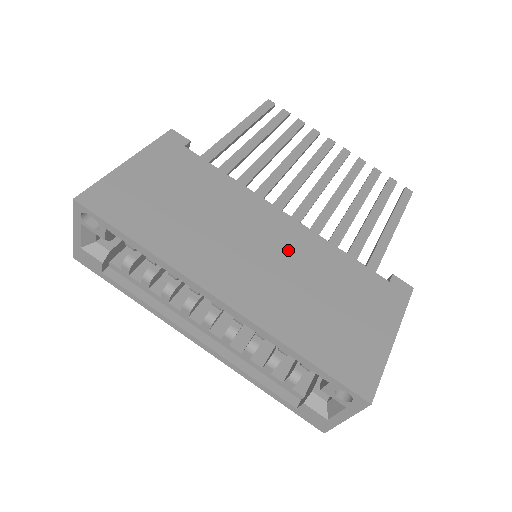
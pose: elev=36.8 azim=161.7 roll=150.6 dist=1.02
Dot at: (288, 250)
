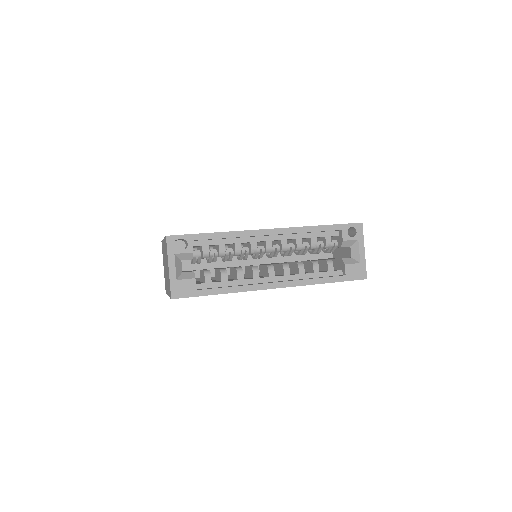
Dot at: occluded
